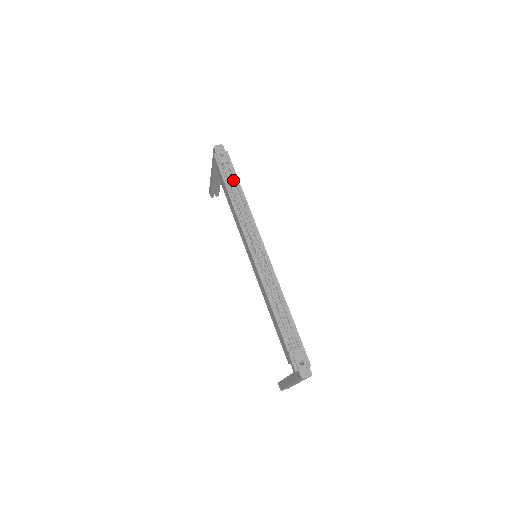
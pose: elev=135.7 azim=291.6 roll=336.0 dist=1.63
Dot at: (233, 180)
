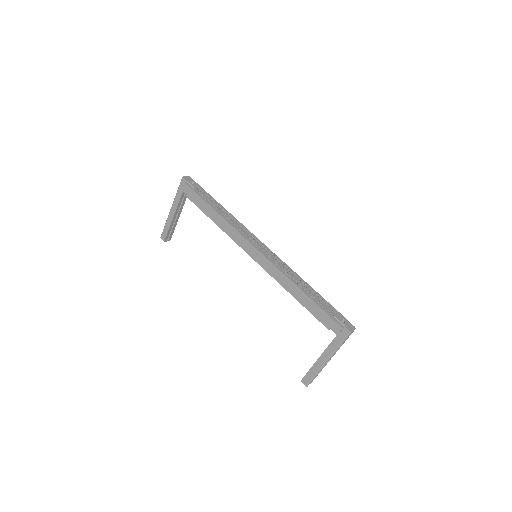
Dot at: (211, 200)
